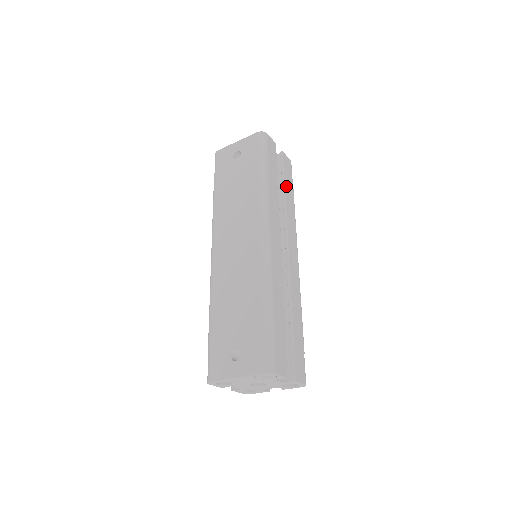
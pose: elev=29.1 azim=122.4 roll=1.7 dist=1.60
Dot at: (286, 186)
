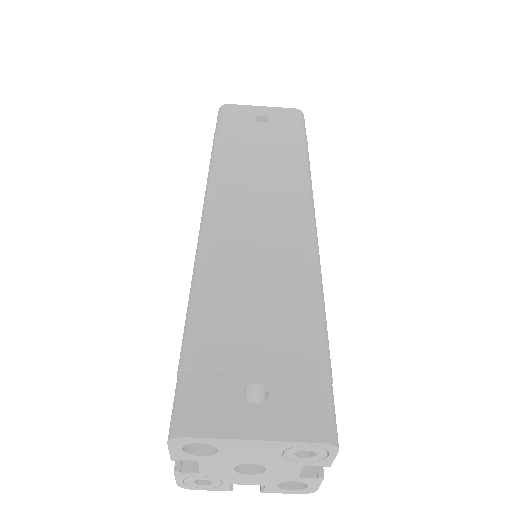
Dot at: occluded
